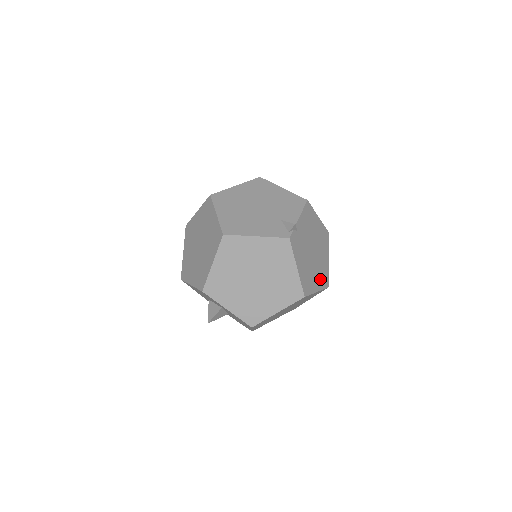
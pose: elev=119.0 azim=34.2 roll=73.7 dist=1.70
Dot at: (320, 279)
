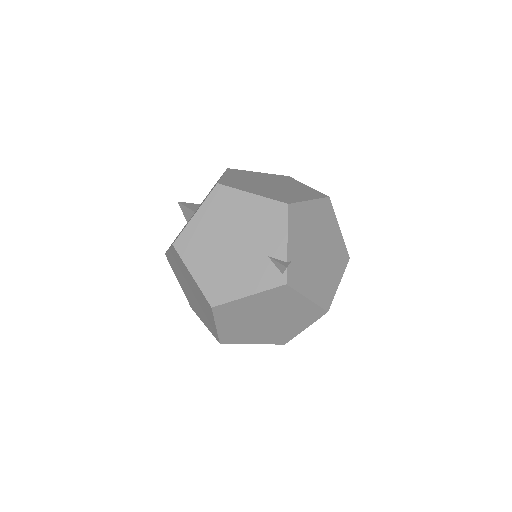
Dot at: (337, 265)
